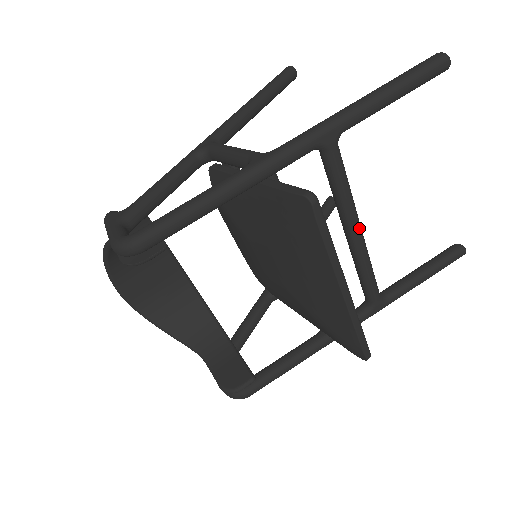
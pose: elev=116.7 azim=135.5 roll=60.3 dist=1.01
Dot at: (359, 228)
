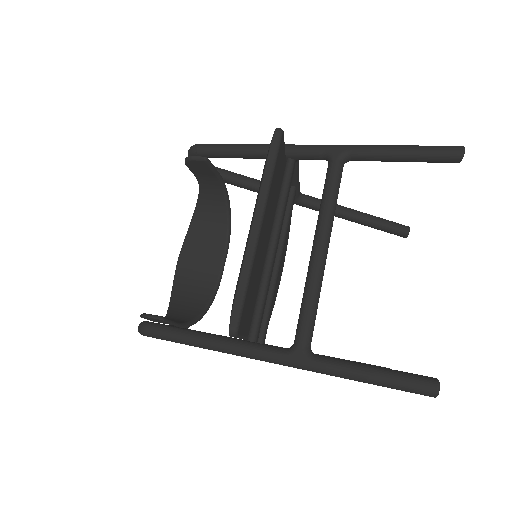
Dot at: (323, 240)
